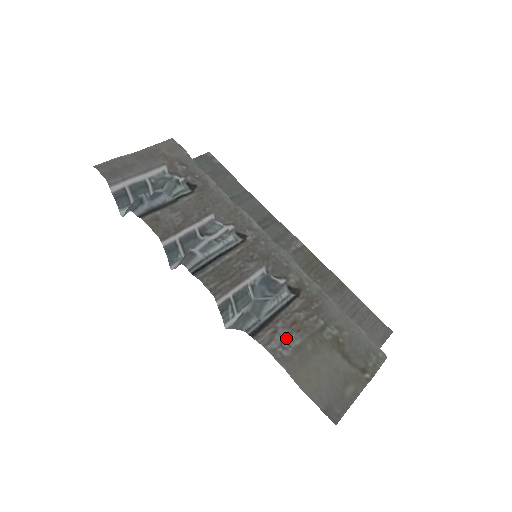
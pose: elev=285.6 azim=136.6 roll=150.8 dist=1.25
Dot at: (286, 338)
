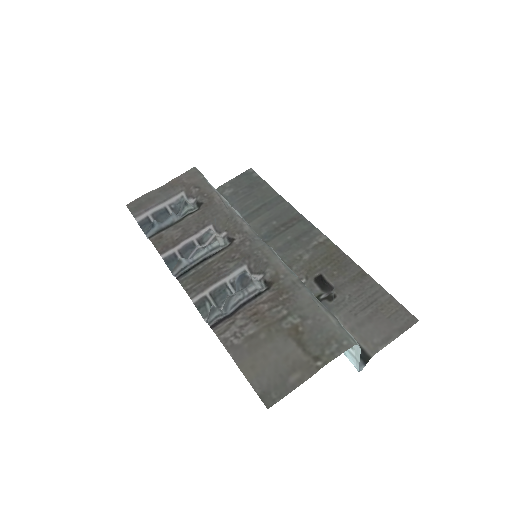
Dot at: (241, 328)
